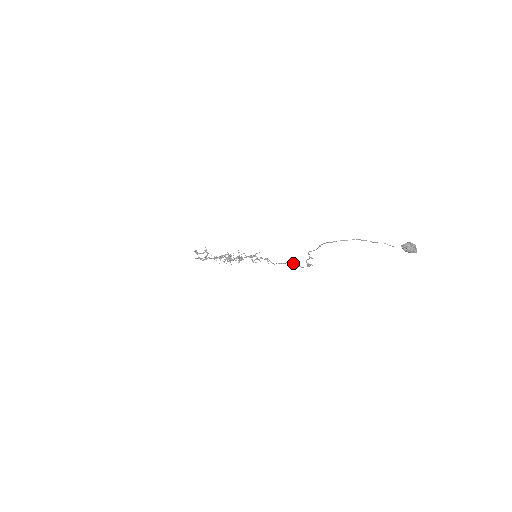
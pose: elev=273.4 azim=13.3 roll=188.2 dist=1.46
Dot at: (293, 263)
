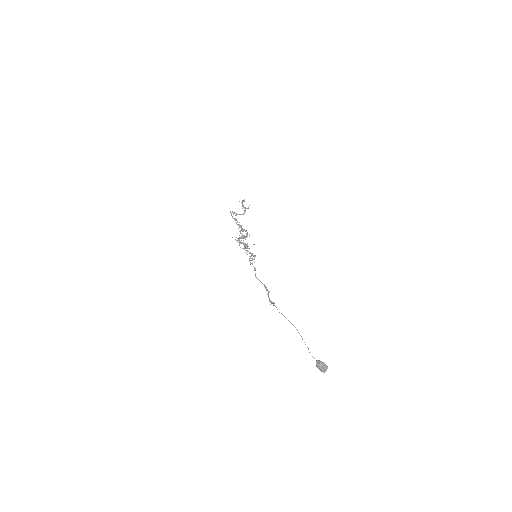
Dot at: occluded
